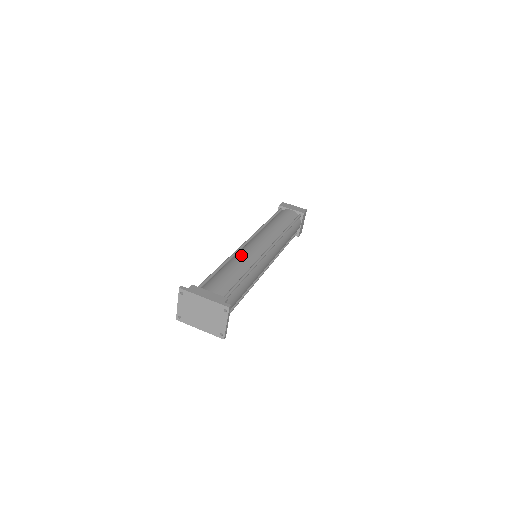
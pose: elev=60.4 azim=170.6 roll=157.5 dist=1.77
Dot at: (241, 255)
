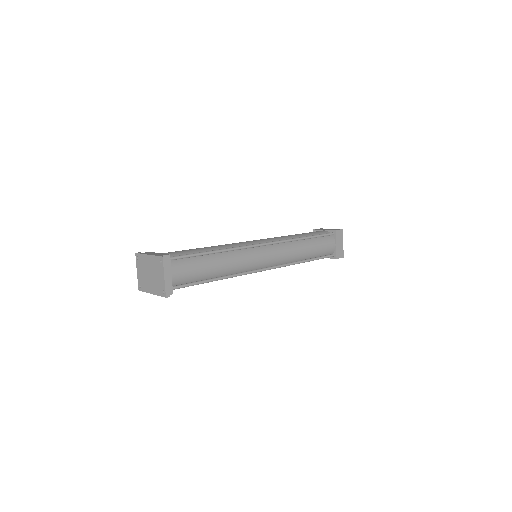
Dot at: (225, 244)
